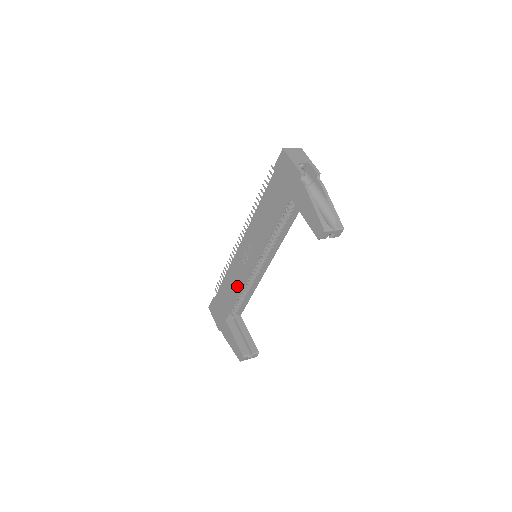
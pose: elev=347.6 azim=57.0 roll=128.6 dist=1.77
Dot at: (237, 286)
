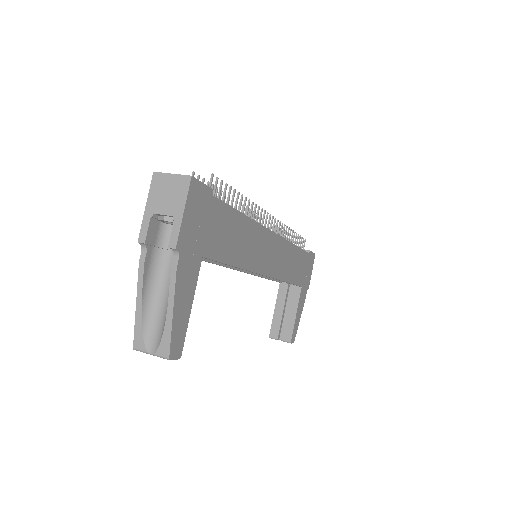
Dot at: occluded
